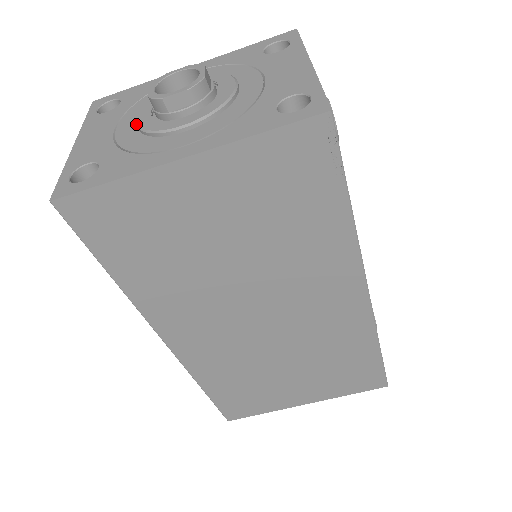
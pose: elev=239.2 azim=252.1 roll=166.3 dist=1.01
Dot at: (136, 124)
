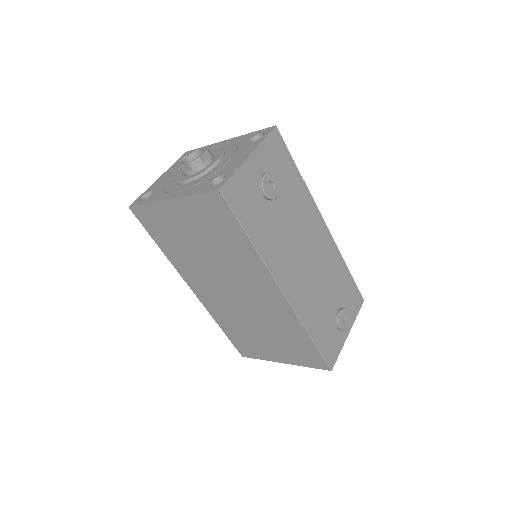
Dot at: (176, 174)
